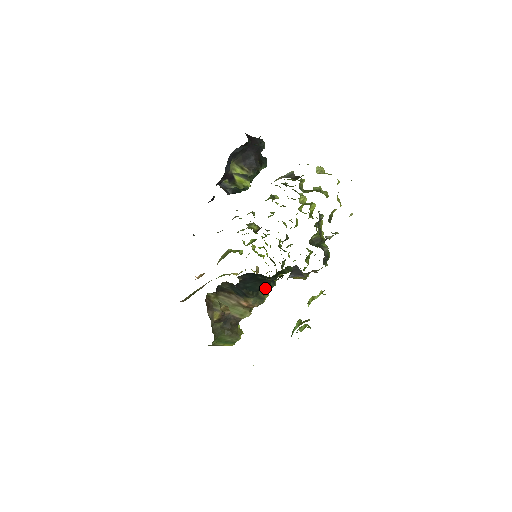
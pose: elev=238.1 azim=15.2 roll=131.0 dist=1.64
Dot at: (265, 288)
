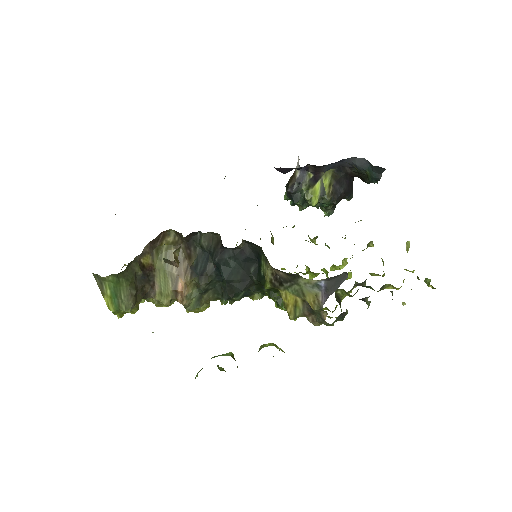
Dot at: (235, 288)
